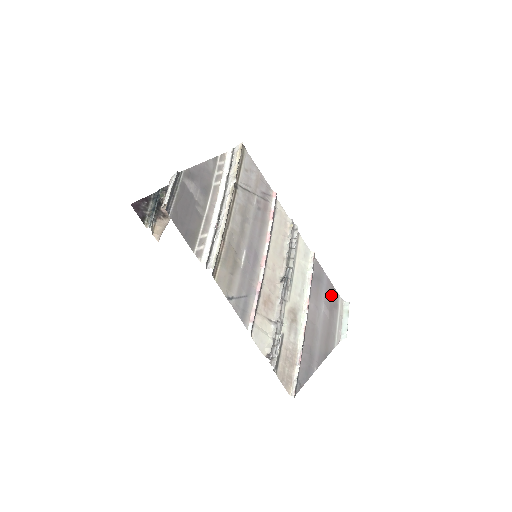
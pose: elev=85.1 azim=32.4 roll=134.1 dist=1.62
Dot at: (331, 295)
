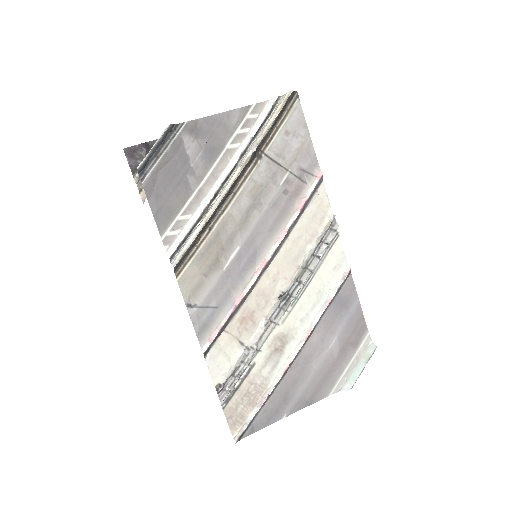
Dot at: (354, 329)
